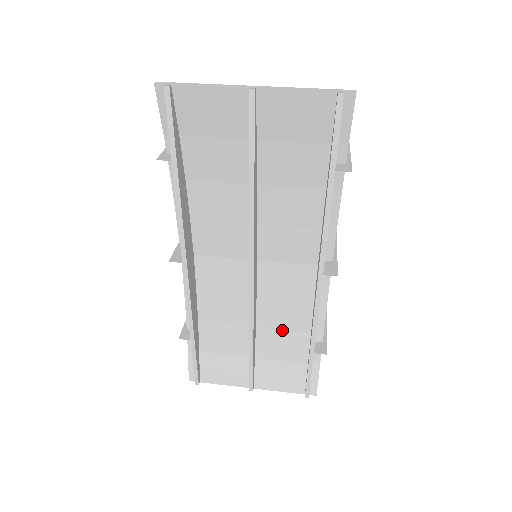
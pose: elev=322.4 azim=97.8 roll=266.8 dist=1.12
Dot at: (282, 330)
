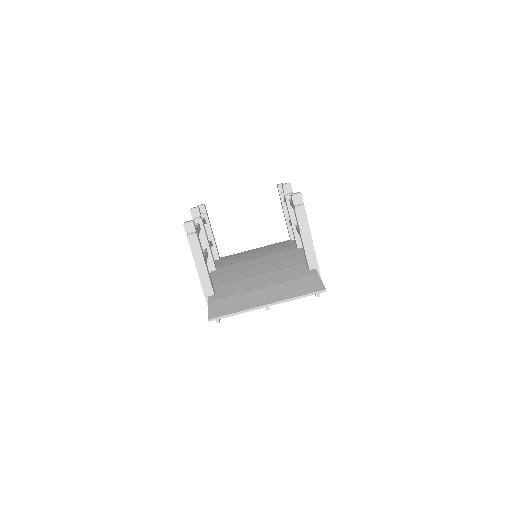
Dot at: occluded
